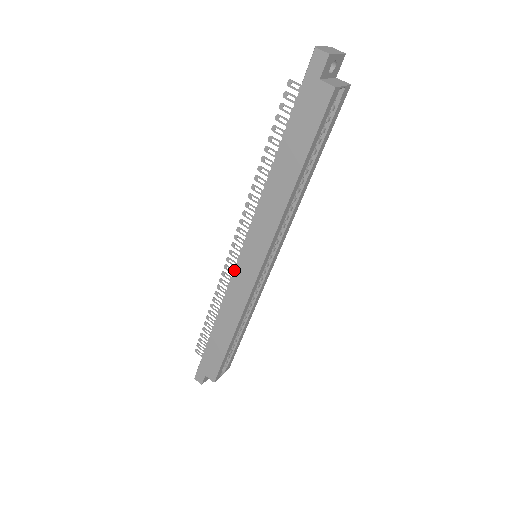
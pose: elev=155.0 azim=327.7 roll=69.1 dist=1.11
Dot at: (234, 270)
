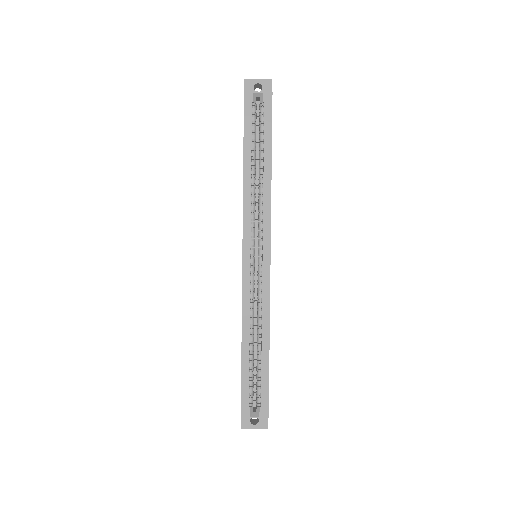
Dot at: occluded
